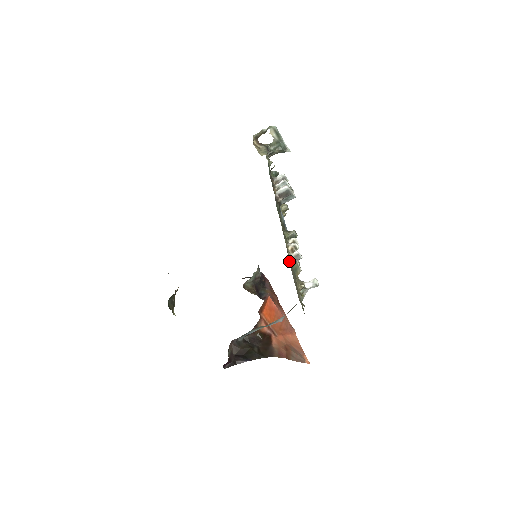
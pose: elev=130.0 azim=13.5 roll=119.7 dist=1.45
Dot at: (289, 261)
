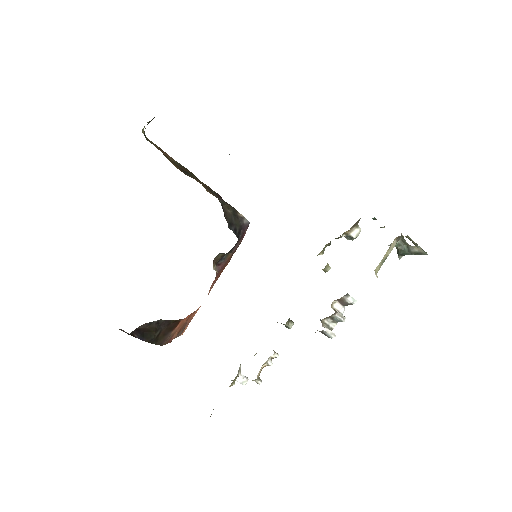
Dot at: occluded
